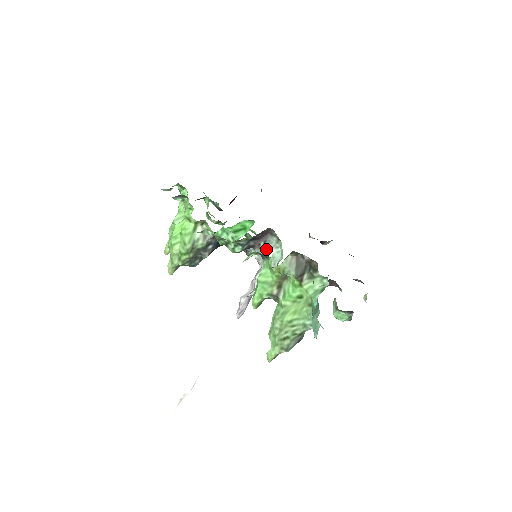
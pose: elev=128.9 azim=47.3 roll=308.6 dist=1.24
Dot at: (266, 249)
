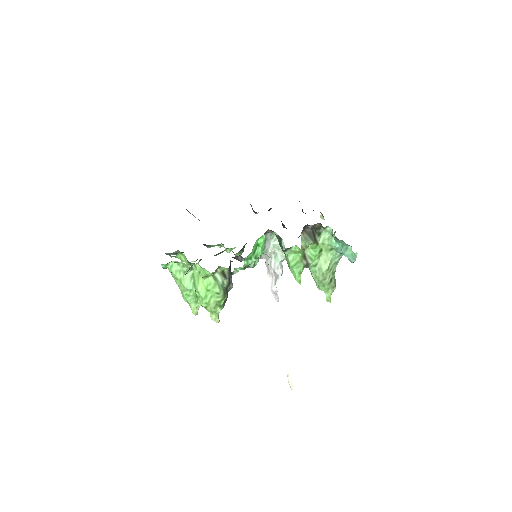
Dot at: (267, 245)
